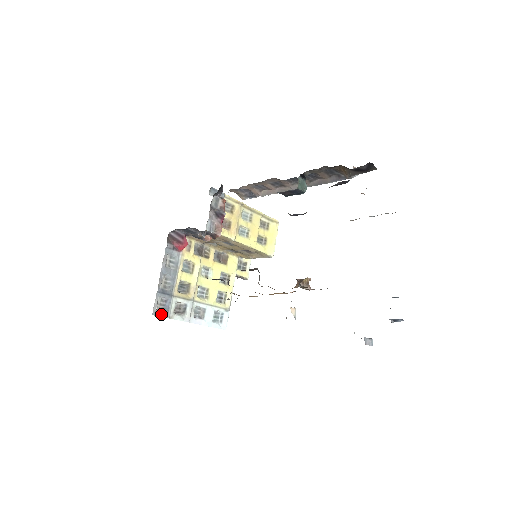
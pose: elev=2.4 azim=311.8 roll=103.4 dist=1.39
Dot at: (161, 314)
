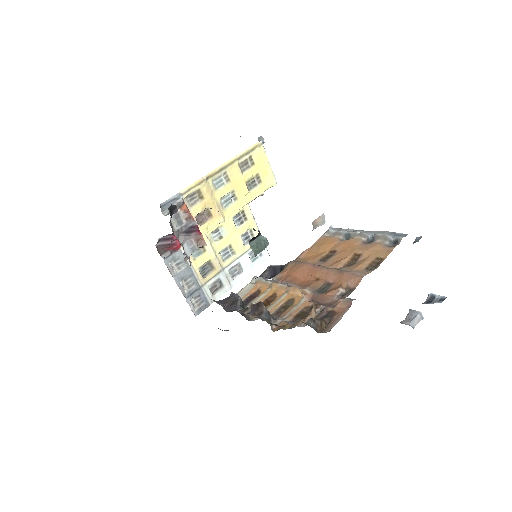
Dot at: (203, 308)
